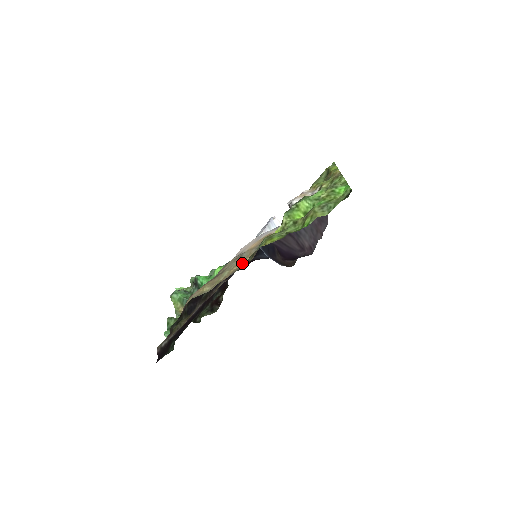
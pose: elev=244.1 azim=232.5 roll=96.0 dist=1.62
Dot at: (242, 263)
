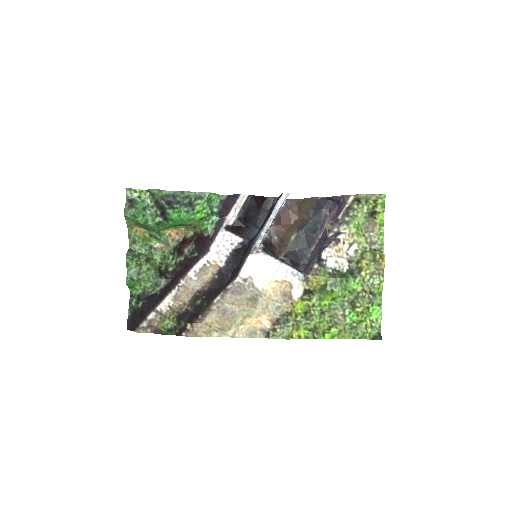
Dot at: (258, 320)
